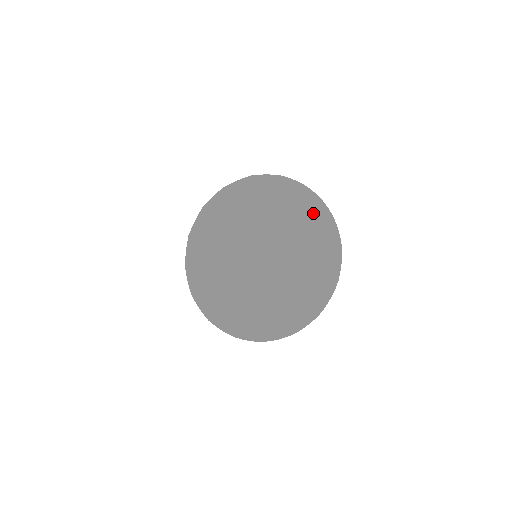
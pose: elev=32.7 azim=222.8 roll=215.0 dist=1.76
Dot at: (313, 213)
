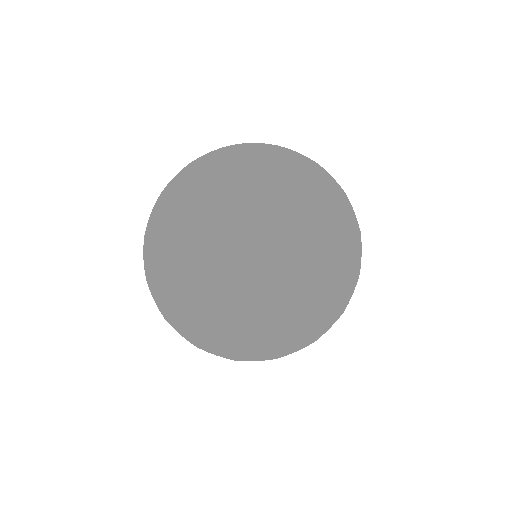
Dot at: (303, 172)
